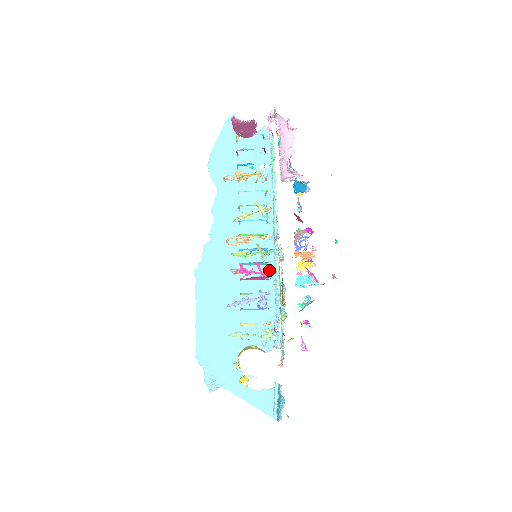
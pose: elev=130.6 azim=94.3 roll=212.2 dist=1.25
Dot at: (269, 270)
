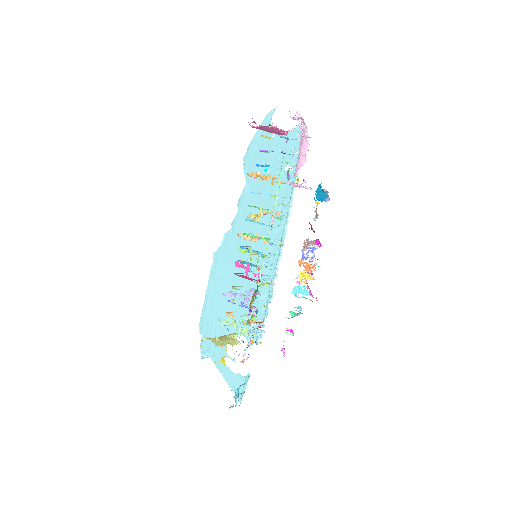
Dot at: (270, 271)
